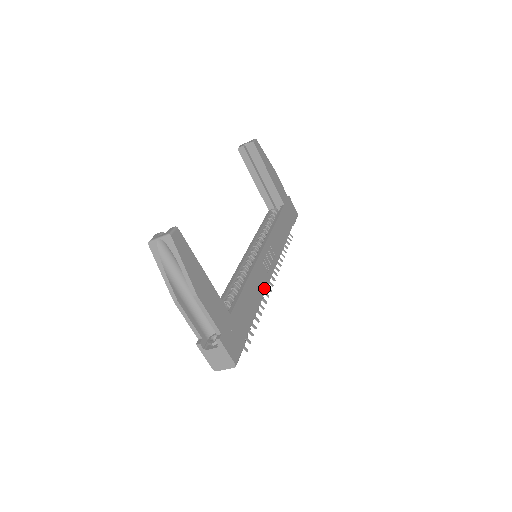
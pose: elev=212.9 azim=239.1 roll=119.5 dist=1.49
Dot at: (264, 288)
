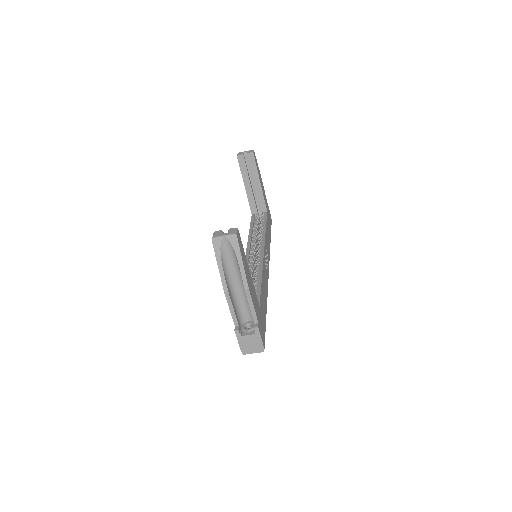
Dot at: (267, 285)
